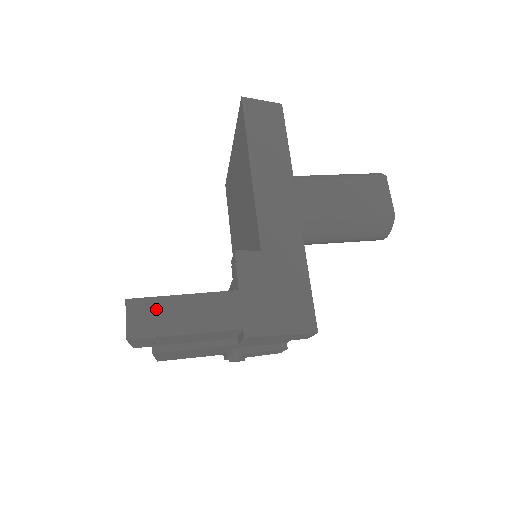
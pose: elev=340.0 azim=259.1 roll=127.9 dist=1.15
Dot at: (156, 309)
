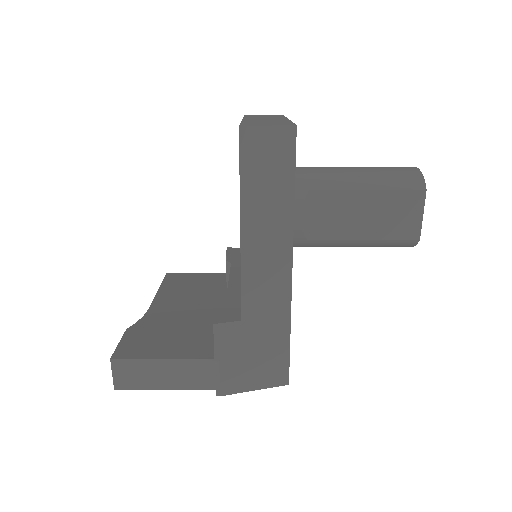
Dot at: (138, 369)
